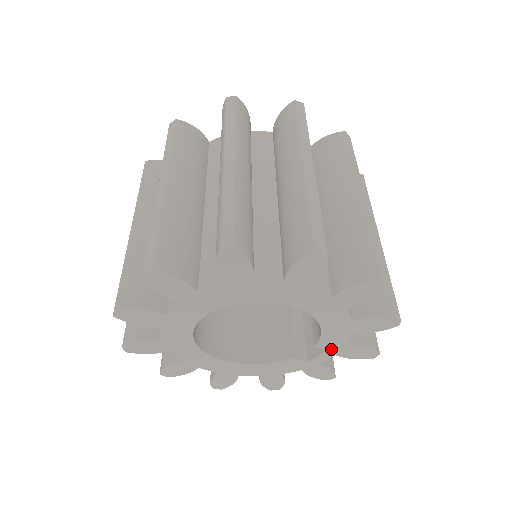
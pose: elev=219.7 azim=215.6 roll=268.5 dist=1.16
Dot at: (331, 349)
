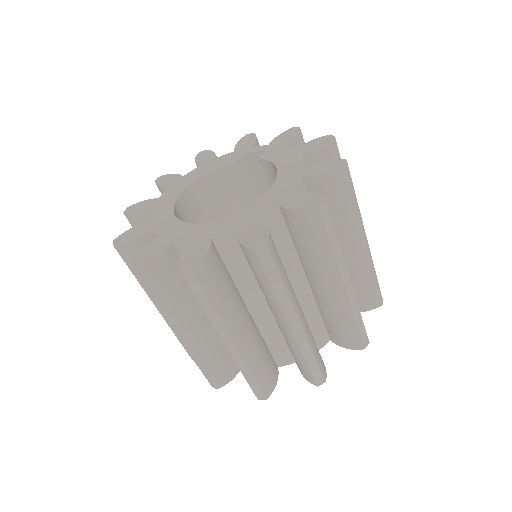
Dot at: occluded
